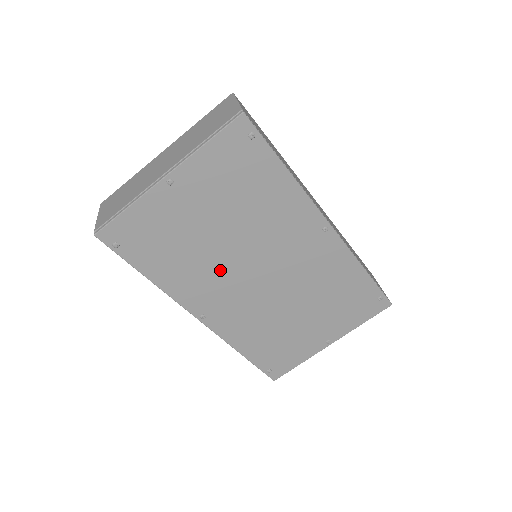
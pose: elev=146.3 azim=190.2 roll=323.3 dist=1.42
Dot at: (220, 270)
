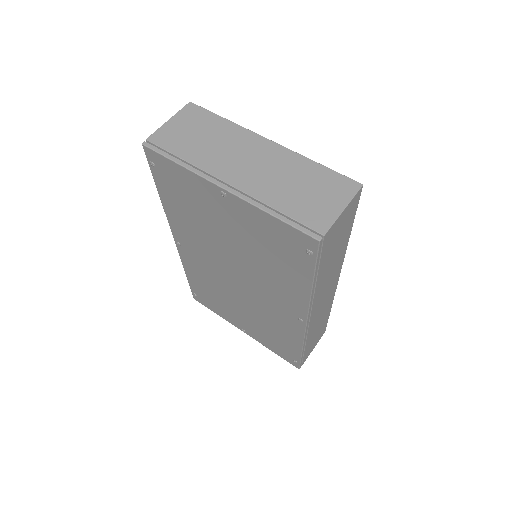
Dot at: (212, 249)
